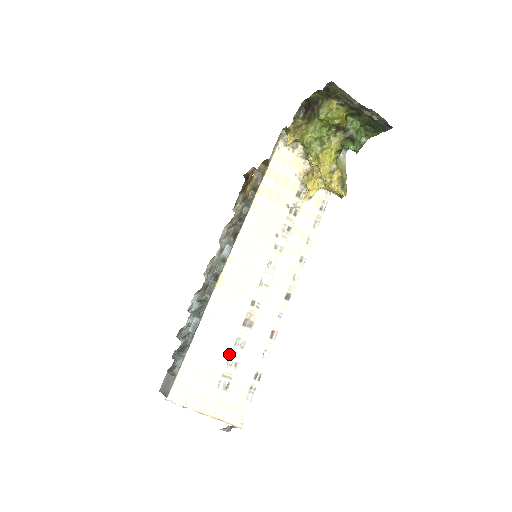
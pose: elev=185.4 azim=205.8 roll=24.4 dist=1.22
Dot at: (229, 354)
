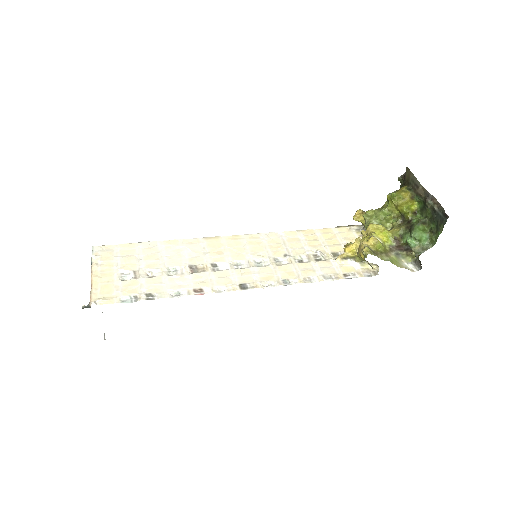
Dot at: (157, 268)
